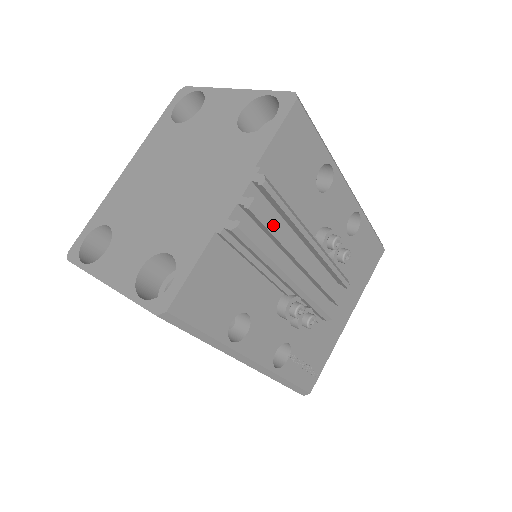
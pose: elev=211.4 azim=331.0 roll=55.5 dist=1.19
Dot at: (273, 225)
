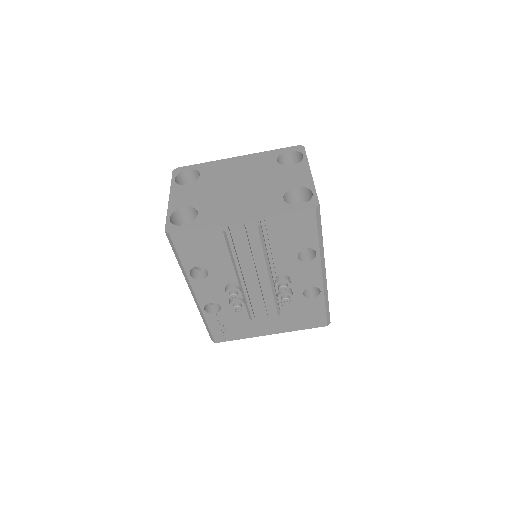
Dot at: (247, 247)
